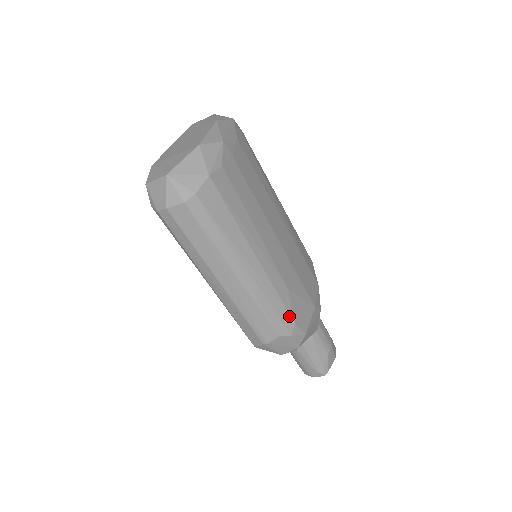
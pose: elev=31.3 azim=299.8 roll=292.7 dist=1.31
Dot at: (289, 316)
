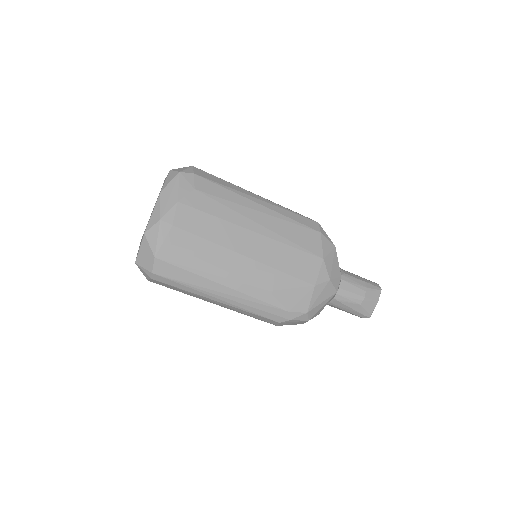
Dot at: (279, 309)
